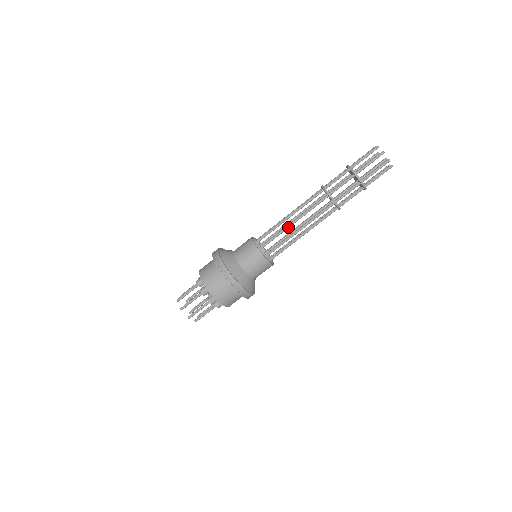
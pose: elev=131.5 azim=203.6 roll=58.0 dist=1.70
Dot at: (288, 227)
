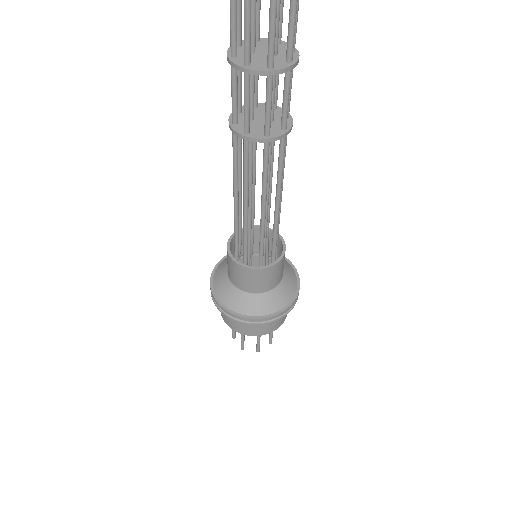
Dot at: (264, 218)
